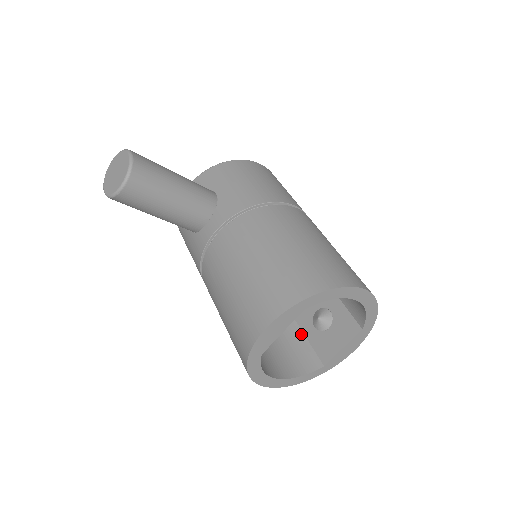
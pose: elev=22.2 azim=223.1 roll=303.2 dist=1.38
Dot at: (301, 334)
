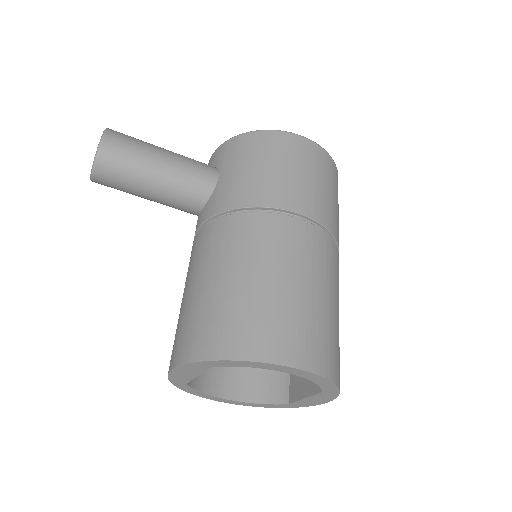
Dot at: occluded
